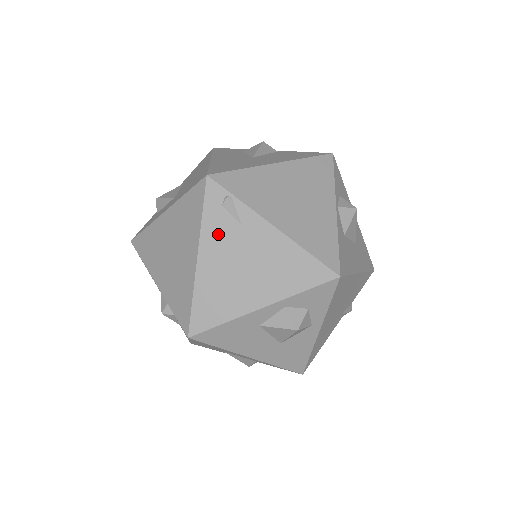
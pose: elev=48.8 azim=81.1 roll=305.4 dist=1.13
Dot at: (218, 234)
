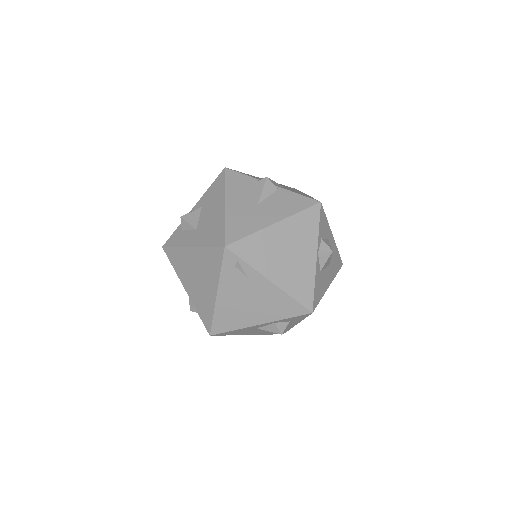
Dot at: (232, 282)
